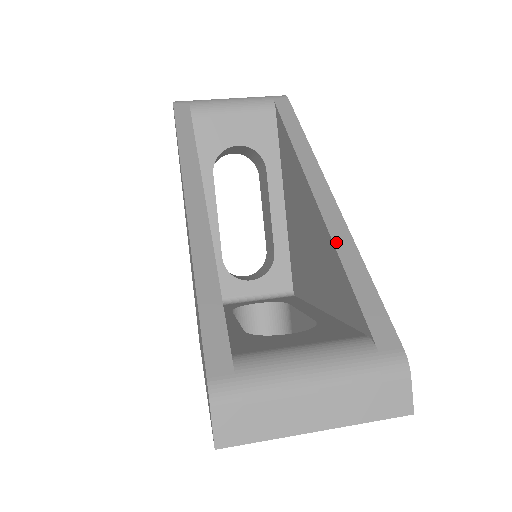
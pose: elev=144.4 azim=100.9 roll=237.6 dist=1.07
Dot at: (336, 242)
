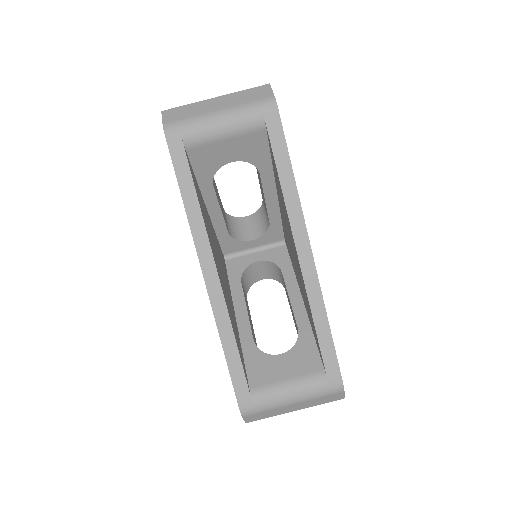
Dot at: (312, 306)
